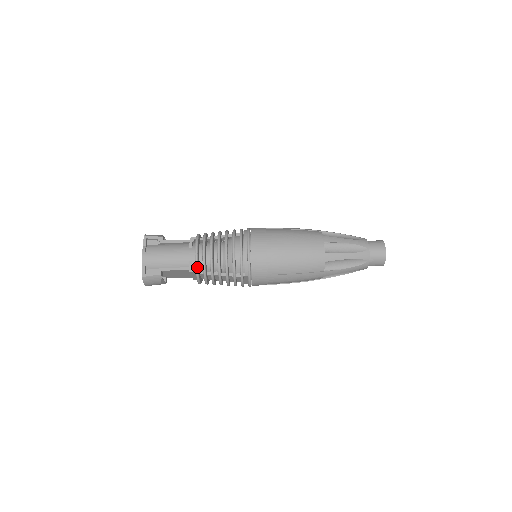
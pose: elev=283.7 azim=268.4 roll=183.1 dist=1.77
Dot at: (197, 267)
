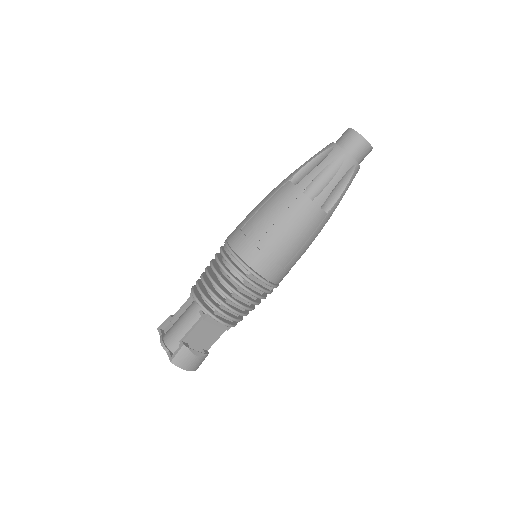
Dot at: (204, 308)
